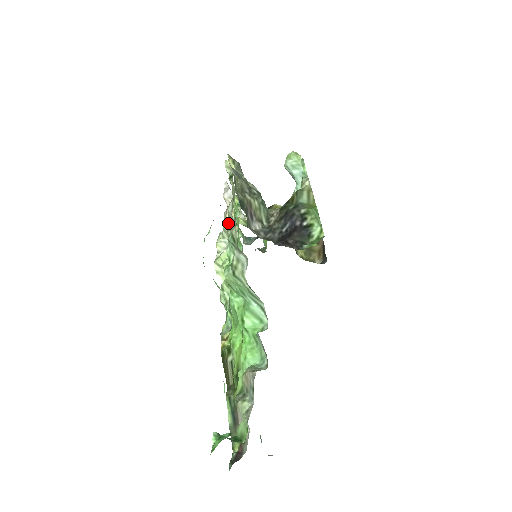
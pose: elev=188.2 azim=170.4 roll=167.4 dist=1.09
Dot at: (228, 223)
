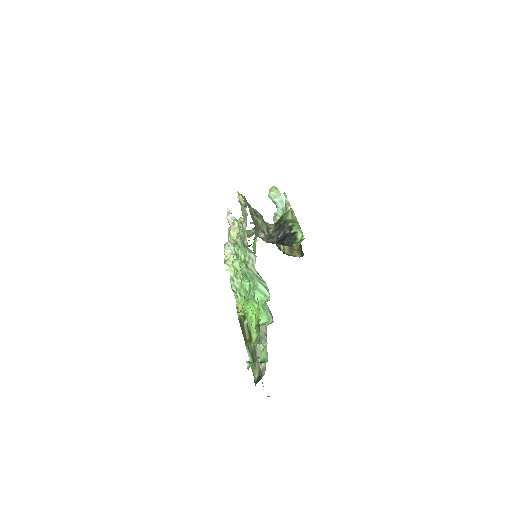
Dot at: (244, 234)
